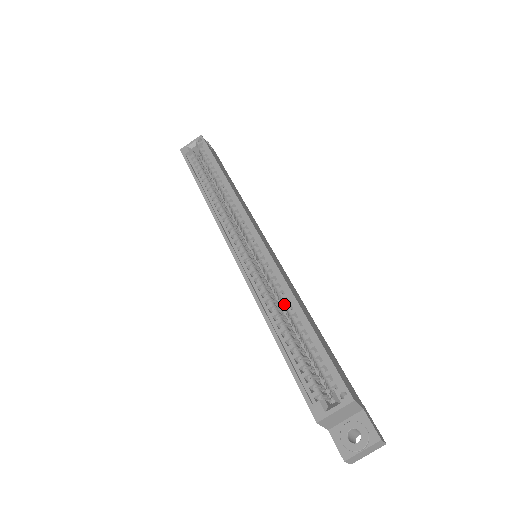
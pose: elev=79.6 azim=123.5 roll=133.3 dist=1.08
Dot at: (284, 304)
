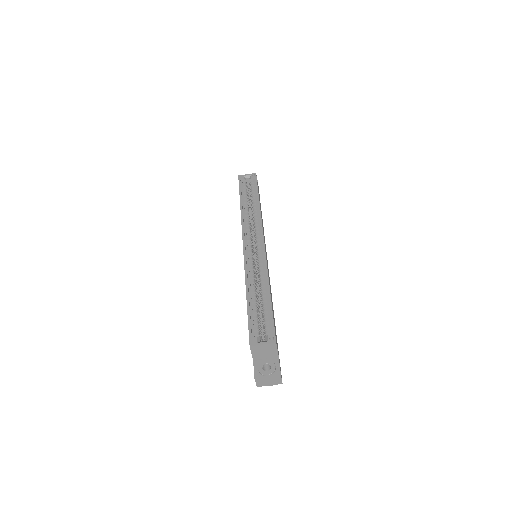
Dot at: (261, 284)
